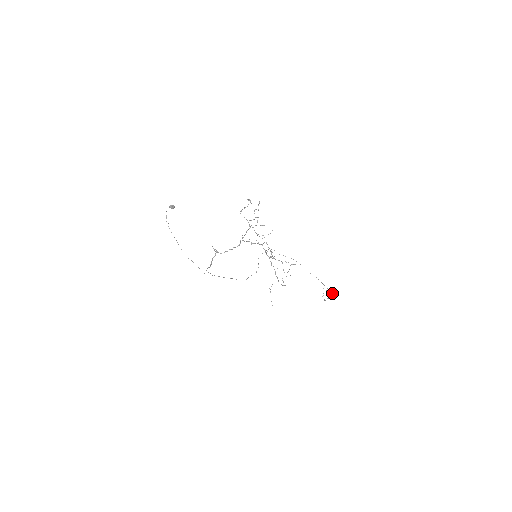
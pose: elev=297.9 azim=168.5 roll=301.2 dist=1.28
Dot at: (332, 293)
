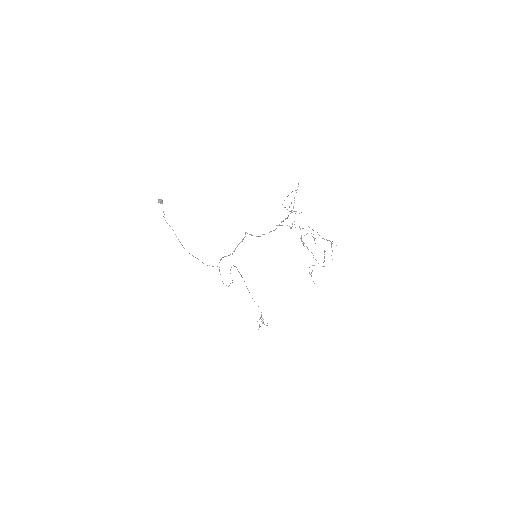
Dot at: occluded
